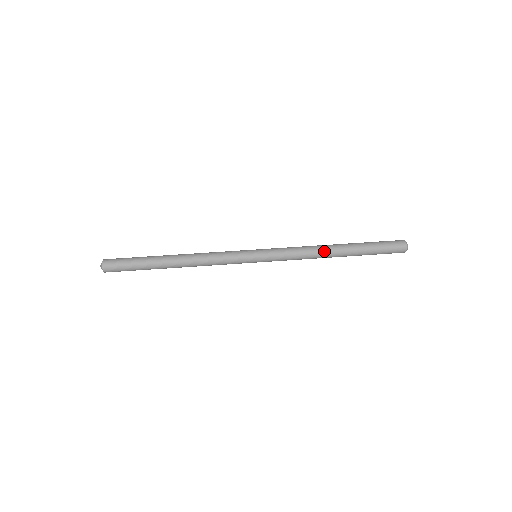
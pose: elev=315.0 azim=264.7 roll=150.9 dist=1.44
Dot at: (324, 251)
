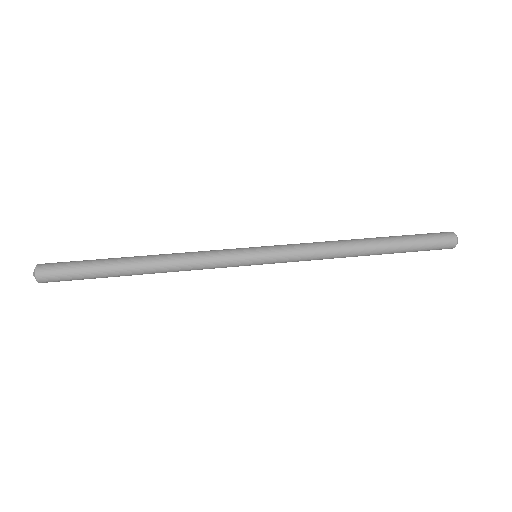
Dot at: (349, 248)
